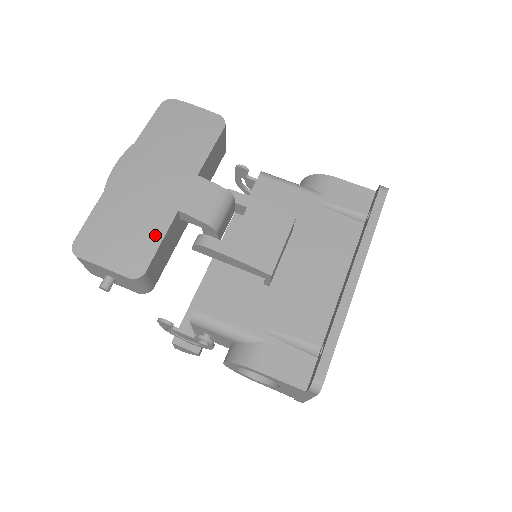
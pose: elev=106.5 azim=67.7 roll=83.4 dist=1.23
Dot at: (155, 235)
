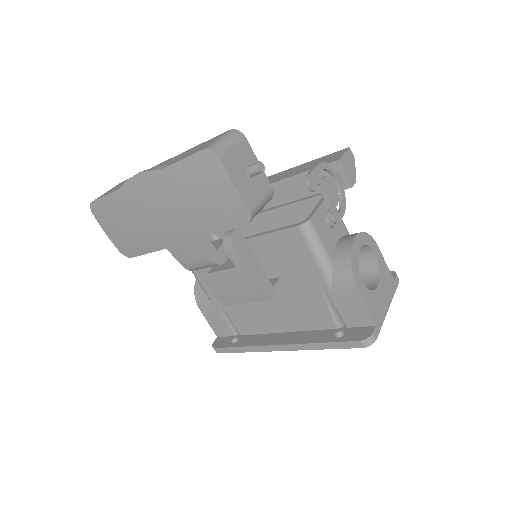
Dot at: (144, 248)
